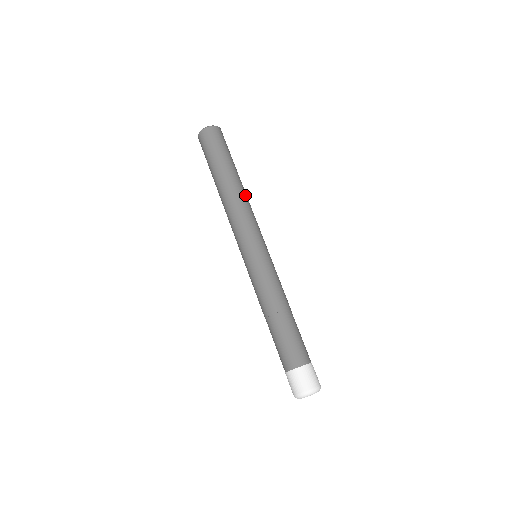
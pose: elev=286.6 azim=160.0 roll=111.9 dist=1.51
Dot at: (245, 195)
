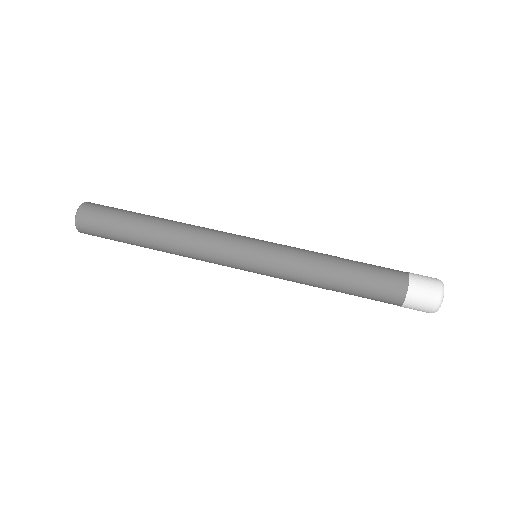
Dot at: (184, 223)
